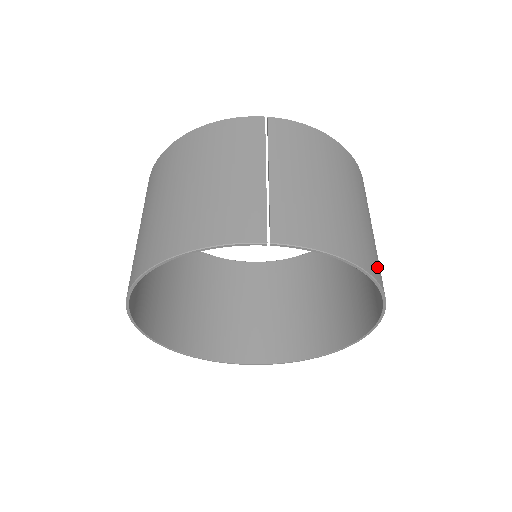
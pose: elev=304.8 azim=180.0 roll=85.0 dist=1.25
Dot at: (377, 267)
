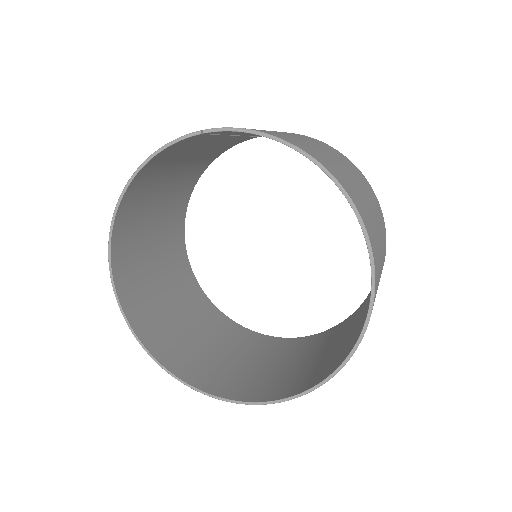
Dot at: (340, 178)
